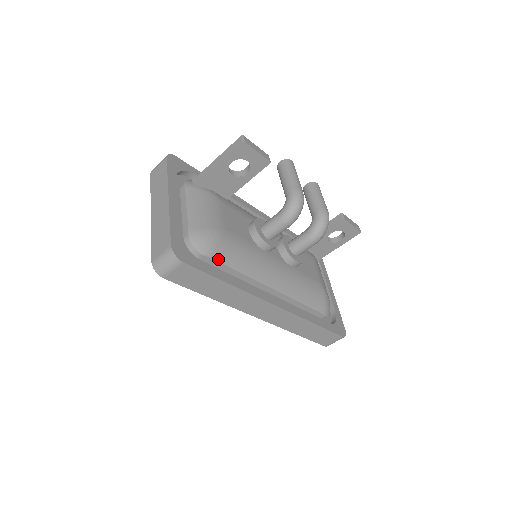
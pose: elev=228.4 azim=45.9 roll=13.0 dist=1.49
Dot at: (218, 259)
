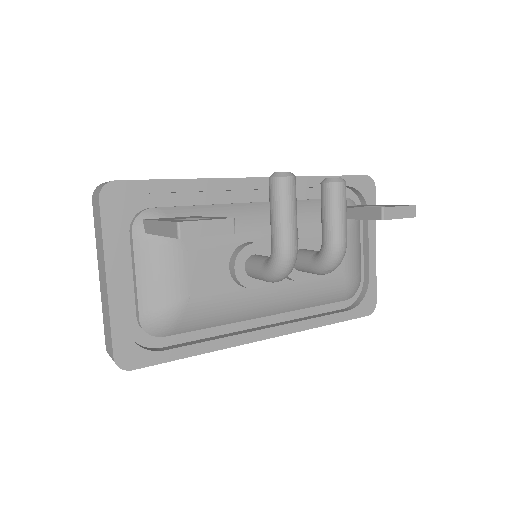
Dot at: (182, 332)
